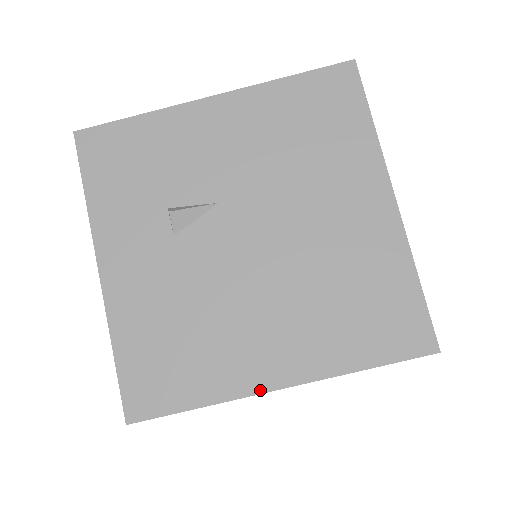
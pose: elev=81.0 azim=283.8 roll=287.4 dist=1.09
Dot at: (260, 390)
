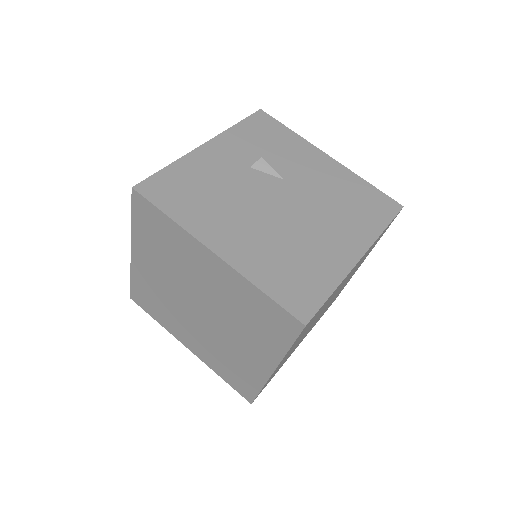
Dot at: (204, 242)
